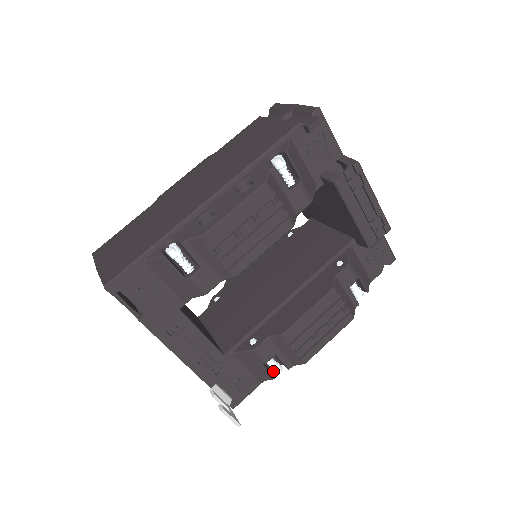
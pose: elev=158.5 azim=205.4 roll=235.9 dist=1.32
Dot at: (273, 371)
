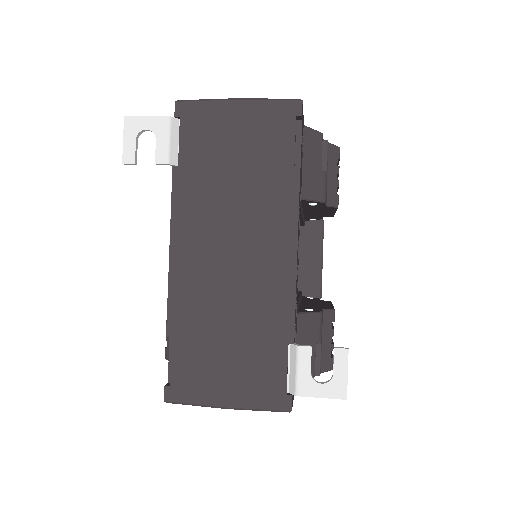
Dot at: occluded
